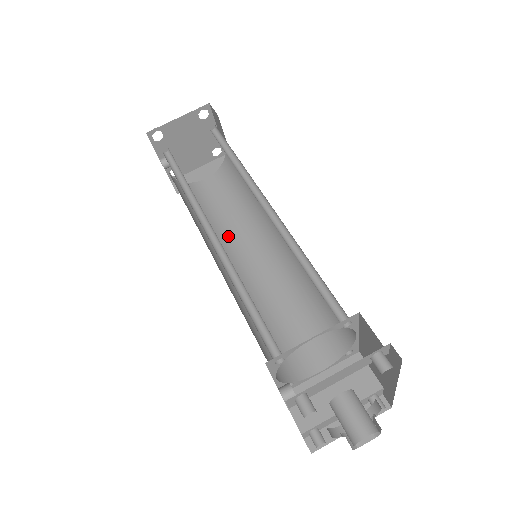
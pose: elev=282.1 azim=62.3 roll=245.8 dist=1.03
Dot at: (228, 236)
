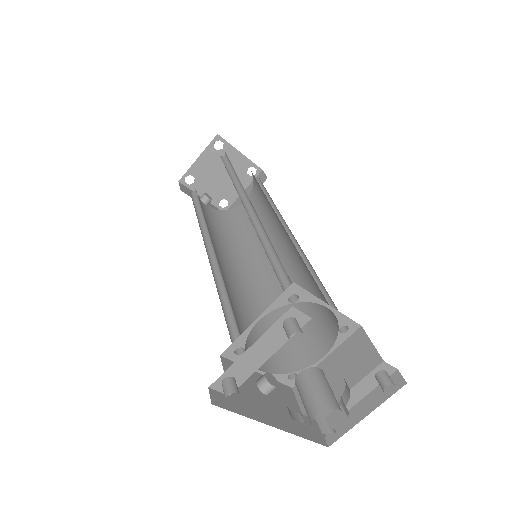
Dot at: (258, 245)
